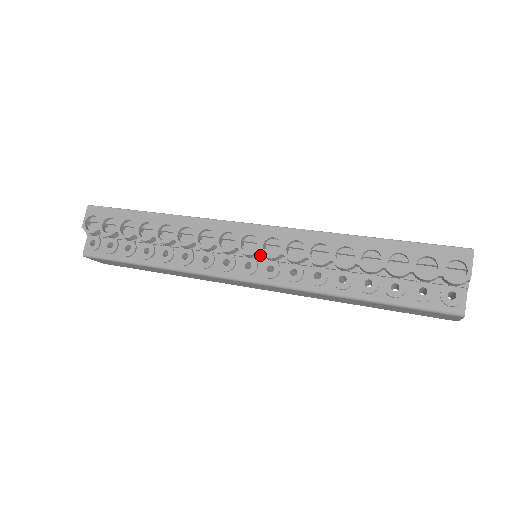
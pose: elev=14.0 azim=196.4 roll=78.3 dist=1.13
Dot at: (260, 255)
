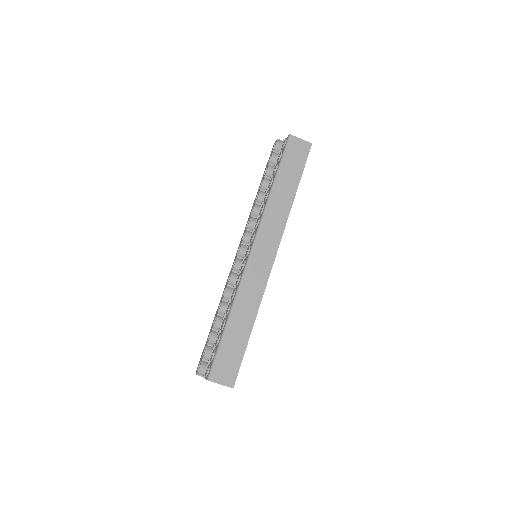
Dot at: (247, 246)
